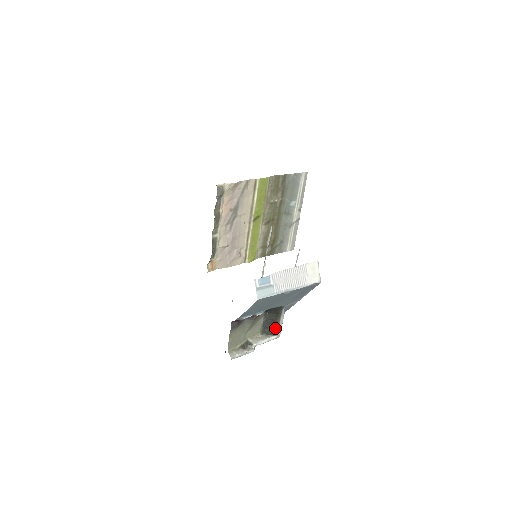
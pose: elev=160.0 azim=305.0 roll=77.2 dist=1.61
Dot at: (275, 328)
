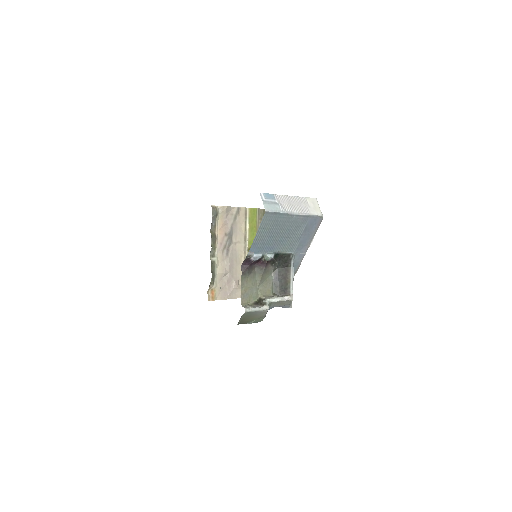
Dot at: (287, 286)
